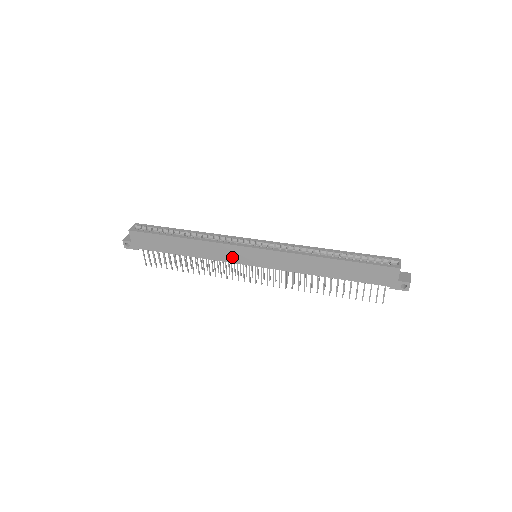
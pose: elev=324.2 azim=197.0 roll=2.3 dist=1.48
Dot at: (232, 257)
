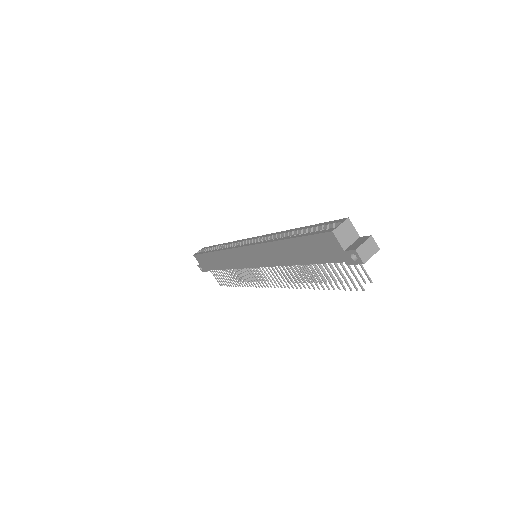
Dot at: (240, 262)
